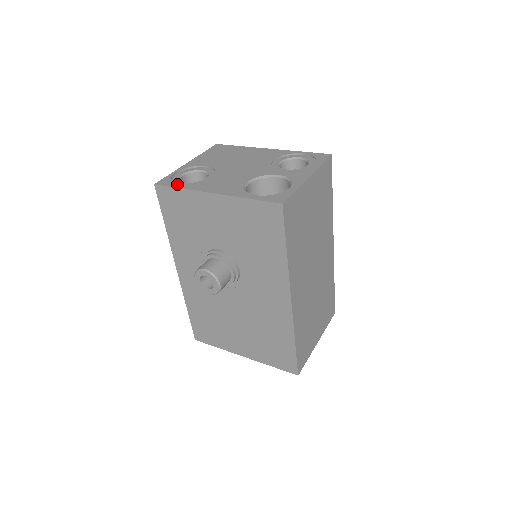
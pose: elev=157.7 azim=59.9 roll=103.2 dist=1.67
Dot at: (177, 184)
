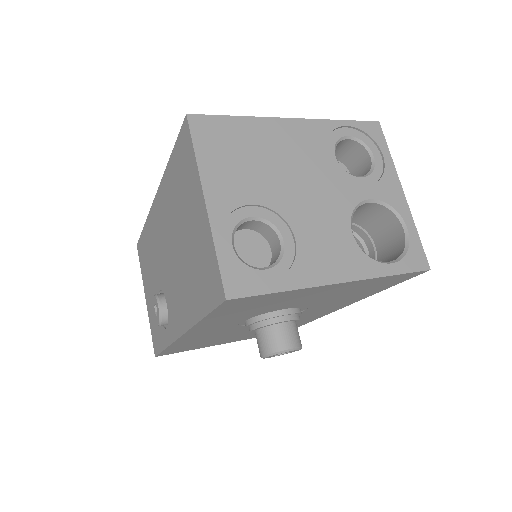
Dot at: (266, 283)
